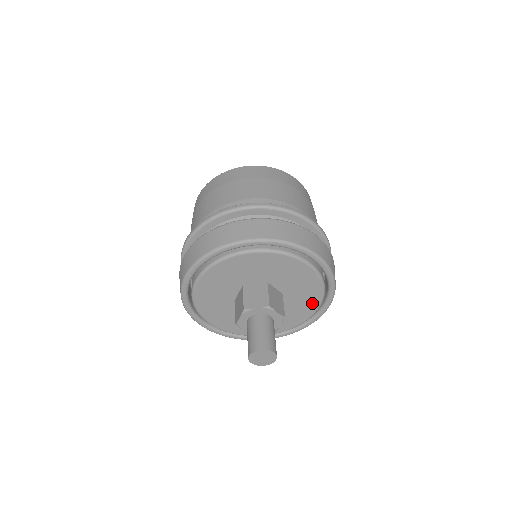
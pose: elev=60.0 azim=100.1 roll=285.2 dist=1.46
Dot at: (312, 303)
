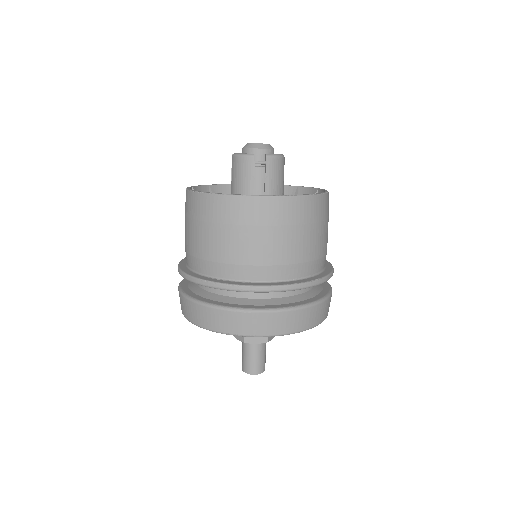
Dot at: occluded
